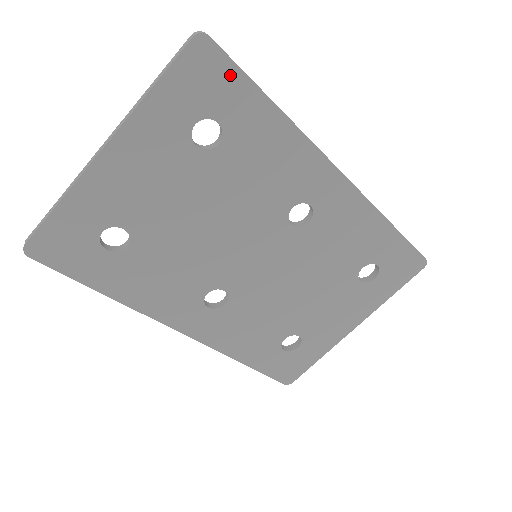
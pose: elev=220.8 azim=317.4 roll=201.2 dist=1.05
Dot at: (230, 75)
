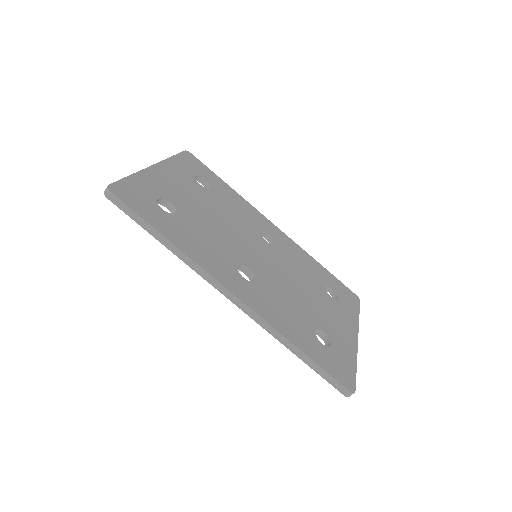
Dot at: (204, 167)
